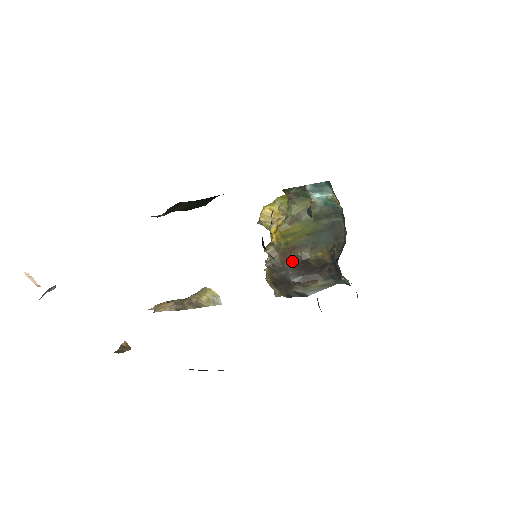
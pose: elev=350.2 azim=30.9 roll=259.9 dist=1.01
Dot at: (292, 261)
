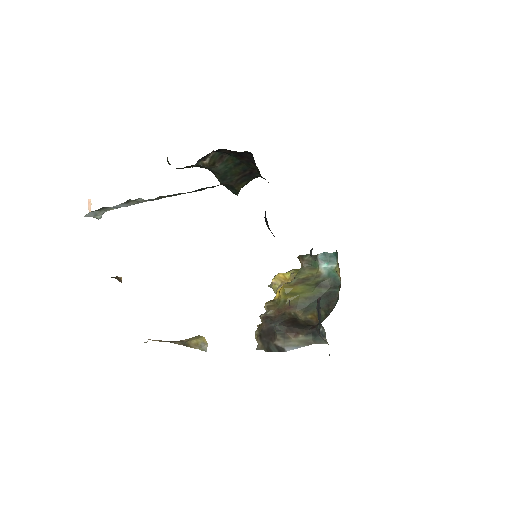
Dot at: (284, 316)
